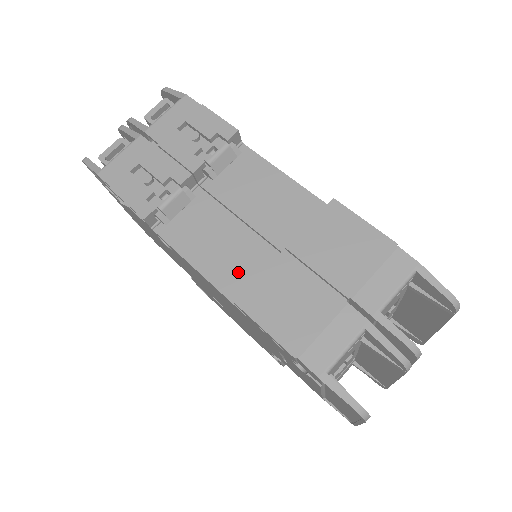
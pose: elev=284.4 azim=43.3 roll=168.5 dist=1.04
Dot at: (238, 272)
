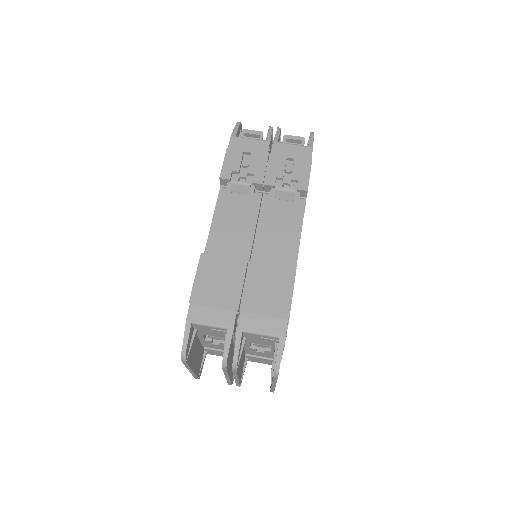
Dot at: (224, 246)
